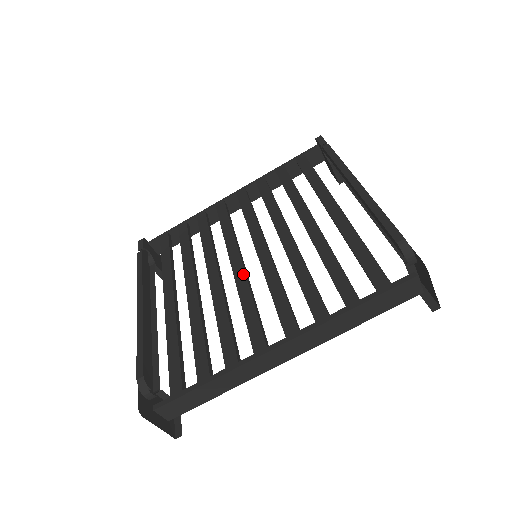
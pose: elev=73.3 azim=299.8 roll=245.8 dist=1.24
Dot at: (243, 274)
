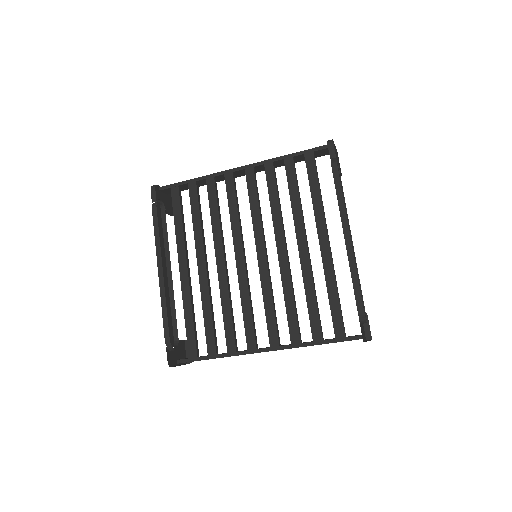
Dot at: (245, 275)
